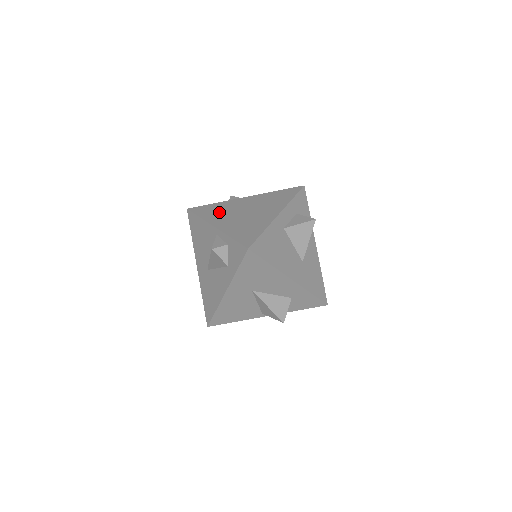
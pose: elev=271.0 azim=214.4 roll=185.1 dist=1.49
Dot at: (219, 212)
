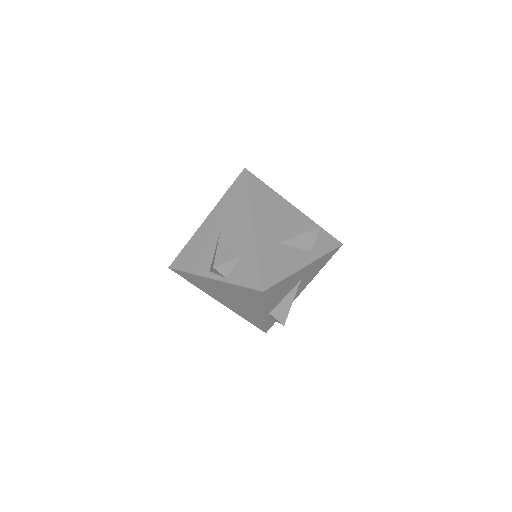
Dot at: occluded
